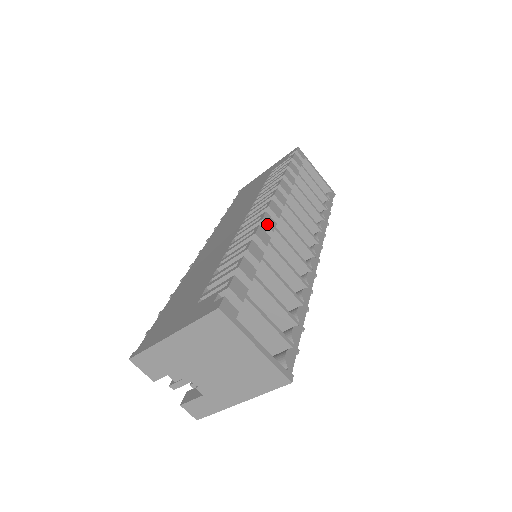
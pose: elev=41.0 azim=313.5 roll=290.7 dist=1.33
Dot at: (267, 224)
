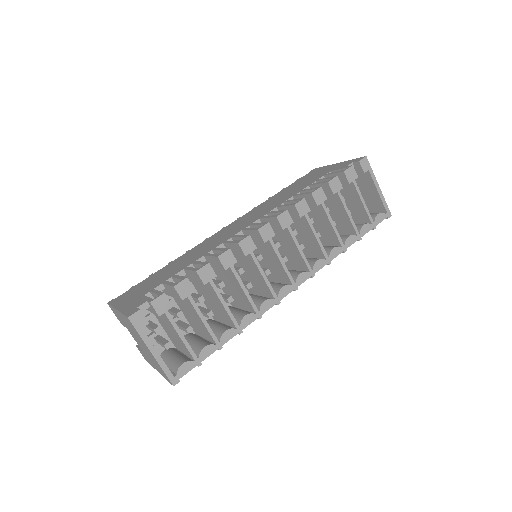
Dot at: (242, 248)
